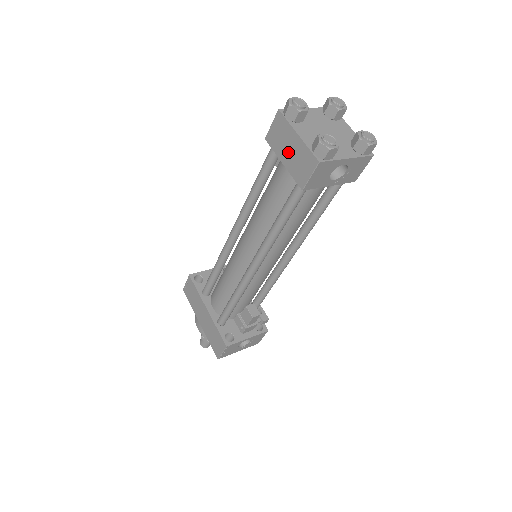
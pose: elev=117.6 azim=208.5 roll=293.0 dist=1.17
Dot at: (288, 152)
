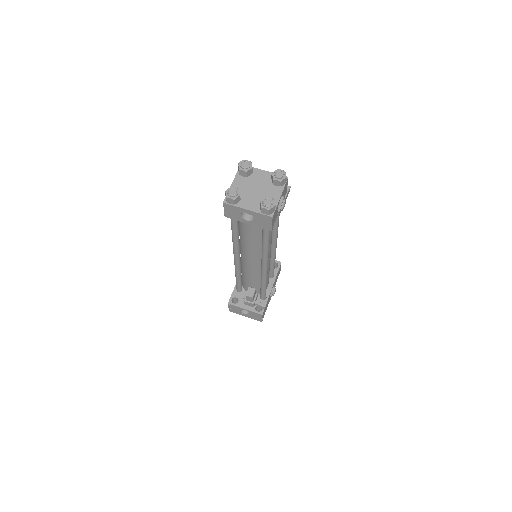
Dot at: occluded
